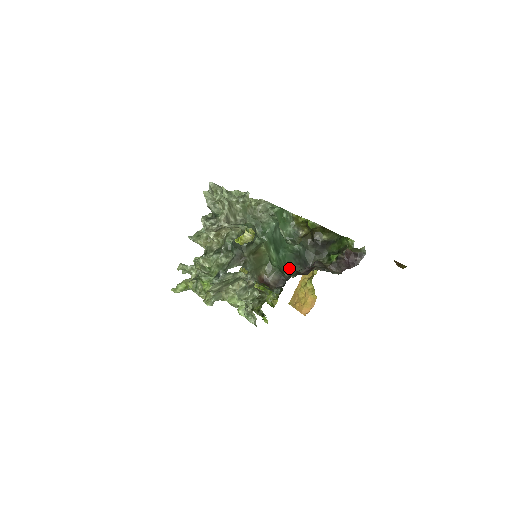
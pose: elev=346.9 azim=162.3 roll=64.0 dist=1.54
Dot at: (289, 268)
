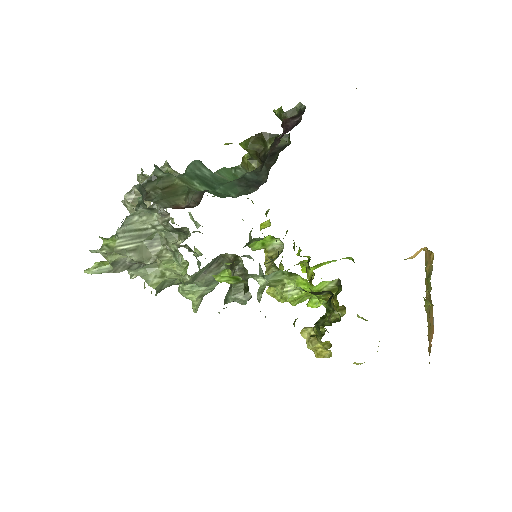
Dot at: occluded
